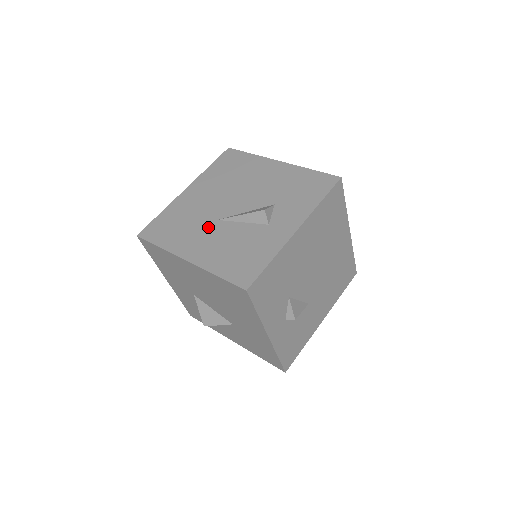
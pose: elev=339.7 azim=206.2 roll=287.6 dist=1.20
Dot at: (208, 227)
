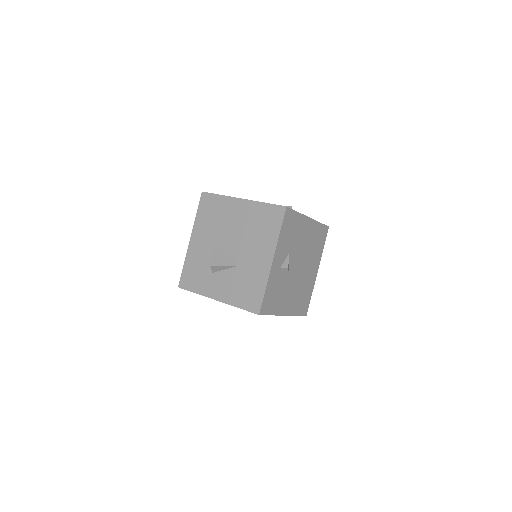
Dot at: occluded
